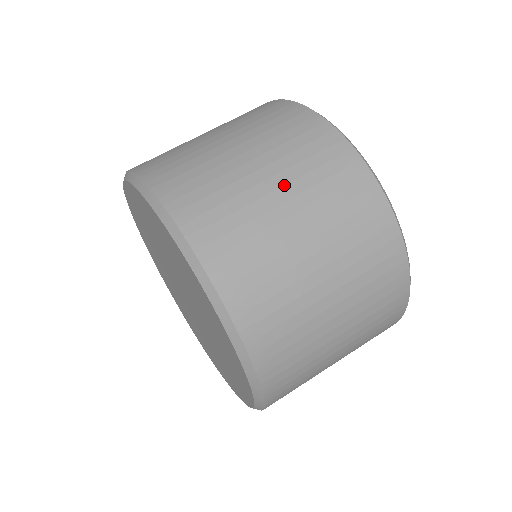
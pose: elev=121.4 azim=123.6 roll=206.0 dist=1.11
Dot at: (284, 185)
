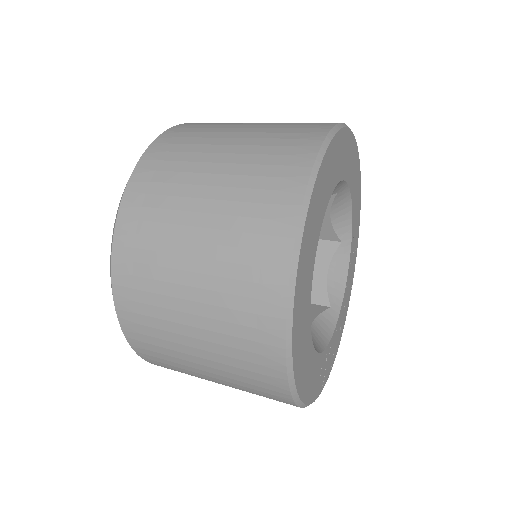
Dot at: (249, 132)
